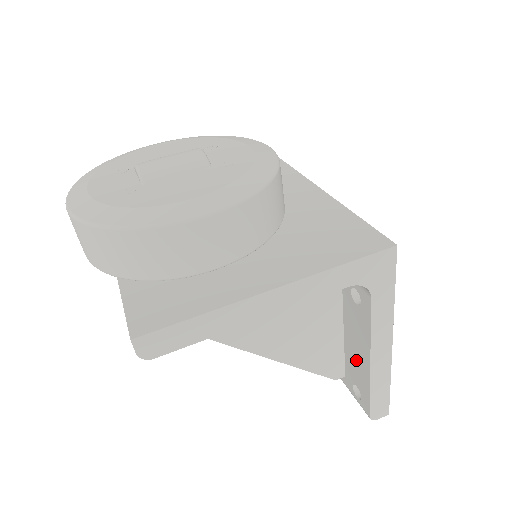
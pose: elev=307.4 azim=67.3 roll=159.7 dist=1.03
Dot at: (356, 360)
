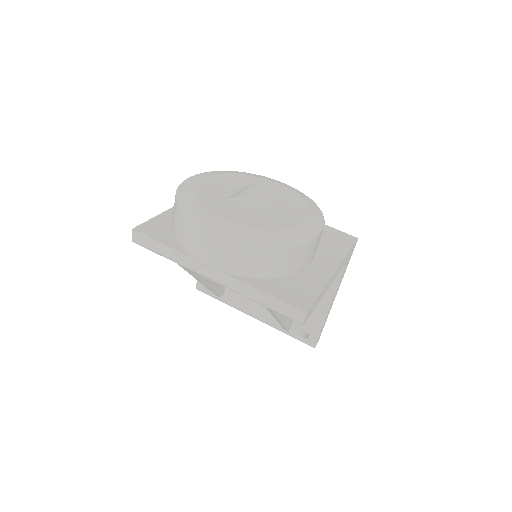
Dot at: occluded
